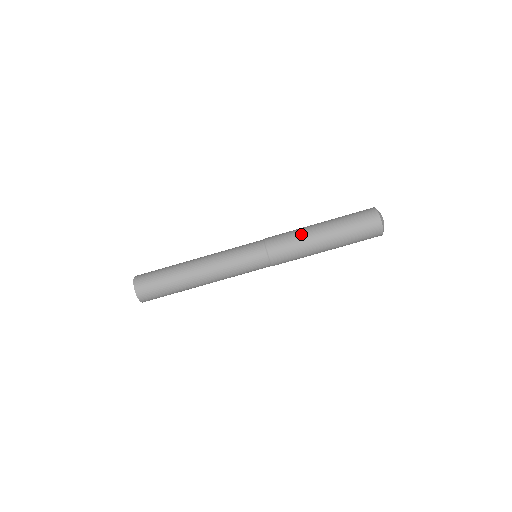
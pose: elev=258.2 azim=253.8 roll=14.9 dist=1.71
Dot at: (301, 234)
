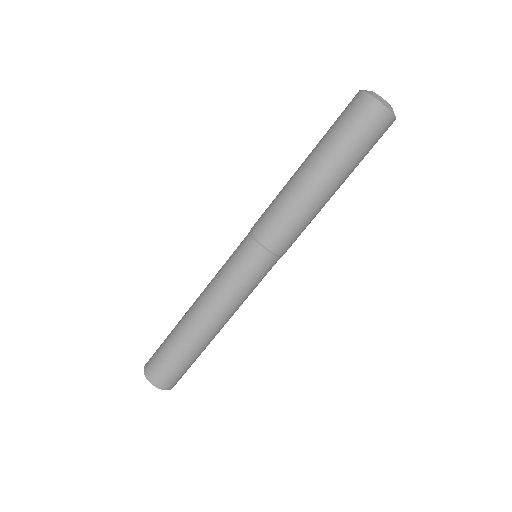
Dot at: (286, 192)
